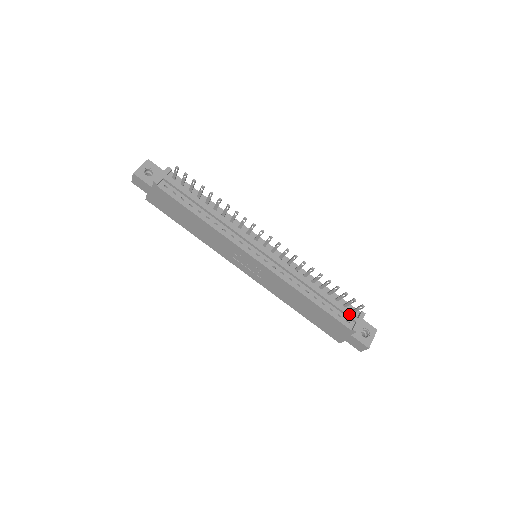
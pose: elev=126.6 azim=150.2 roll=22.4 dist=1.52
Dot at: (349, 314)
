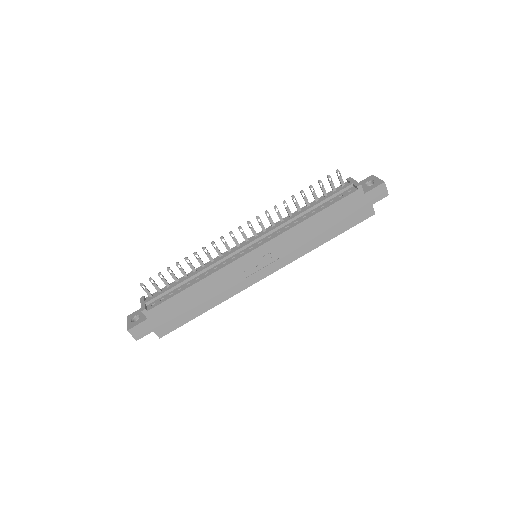
Dot at: (342, 188)
